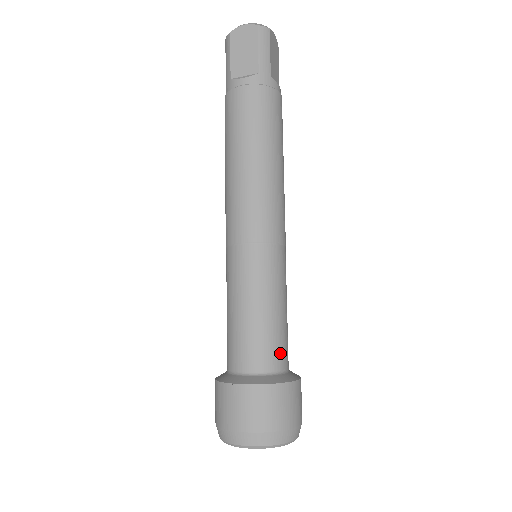
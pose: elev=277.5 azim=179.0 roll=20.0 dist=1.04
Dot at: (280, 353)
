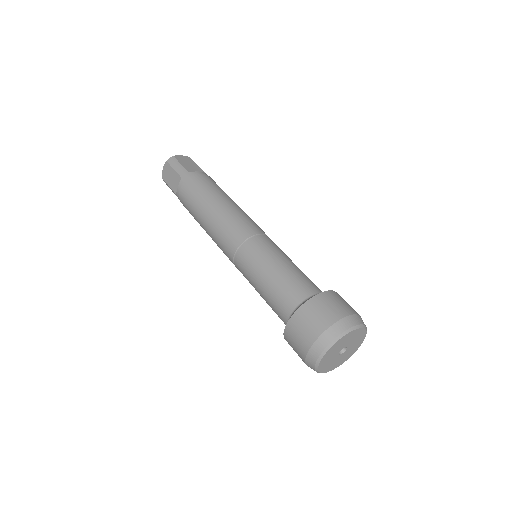
Dot at: occluded
